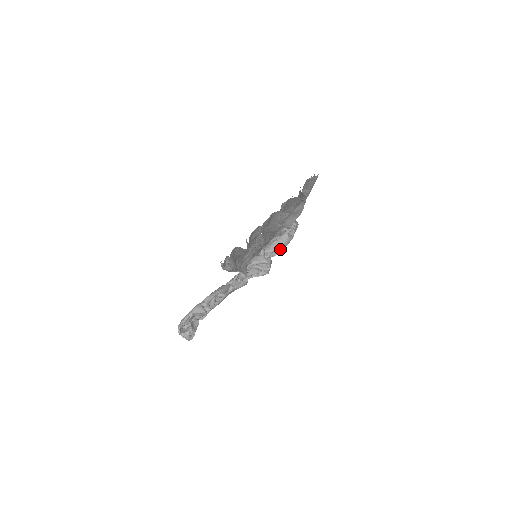
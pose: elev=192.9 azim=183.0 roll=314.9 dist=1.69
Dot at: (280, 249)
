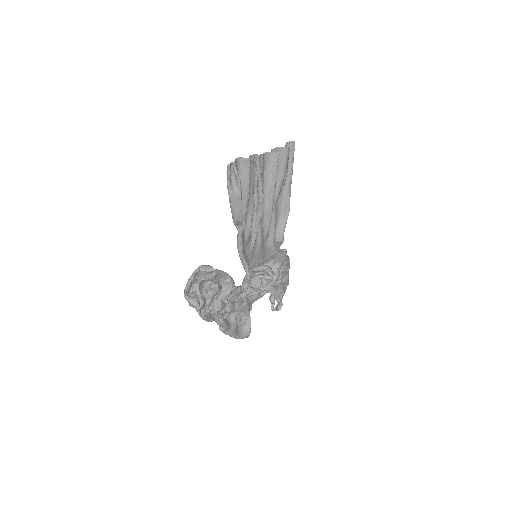
Dot at: (278, 263)
